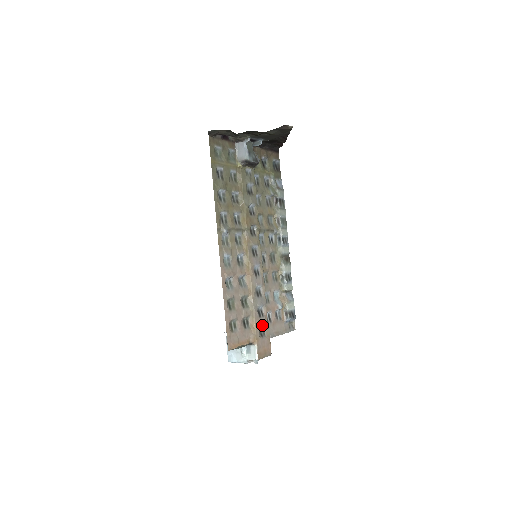
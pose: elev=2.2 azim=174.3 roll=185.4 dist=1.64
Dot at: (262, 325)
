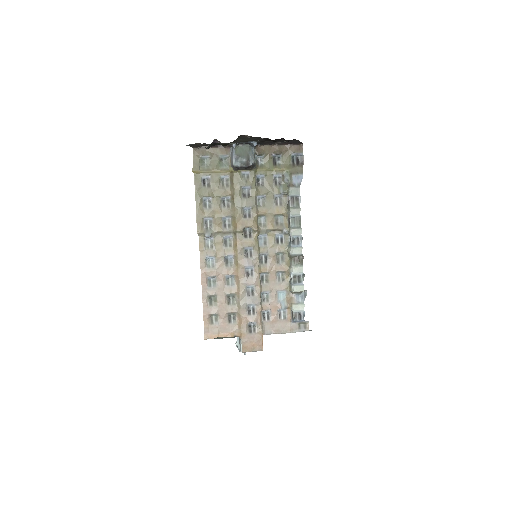
Dot at: (251, 322)
